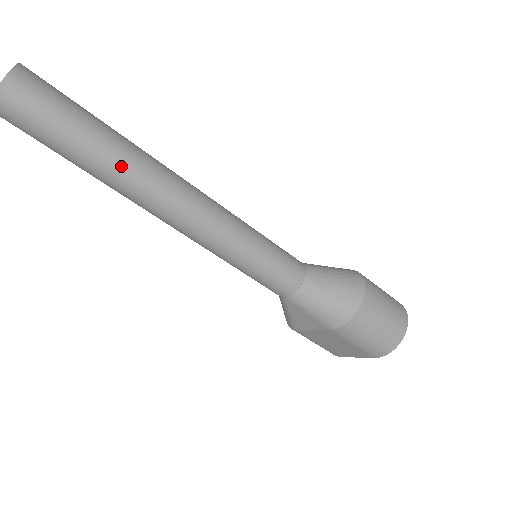
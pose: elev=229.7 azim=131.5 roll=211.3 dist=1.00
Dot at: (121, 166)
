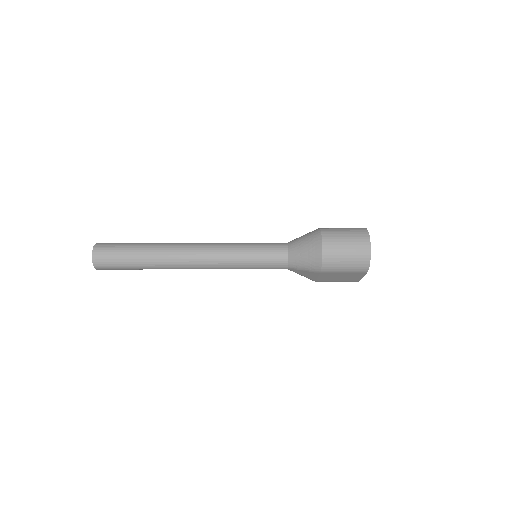
Dot at: (156, 259)
